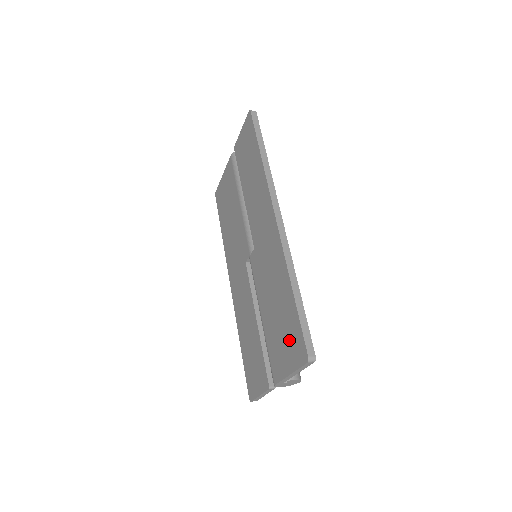
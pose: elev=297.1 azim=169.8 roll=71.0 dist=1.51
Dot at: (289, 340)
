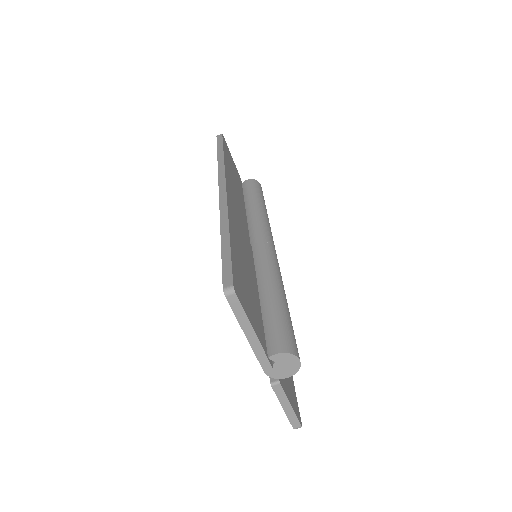
Dot at: occluded
